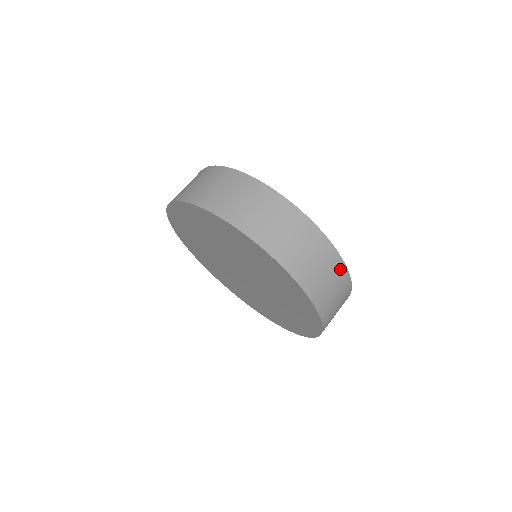
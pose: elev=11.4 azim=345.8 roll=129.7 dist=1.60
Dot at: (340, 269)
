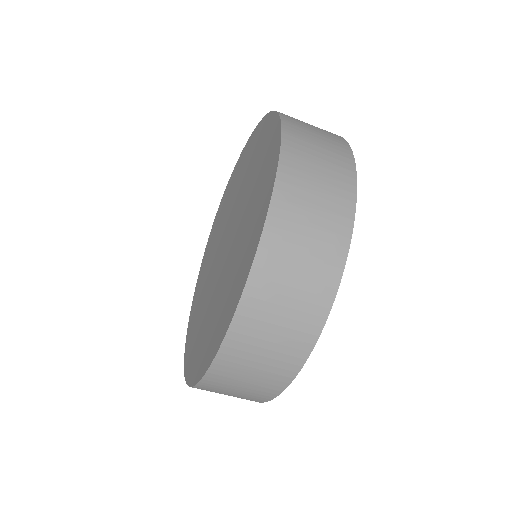
Dot at: (346, 185)
